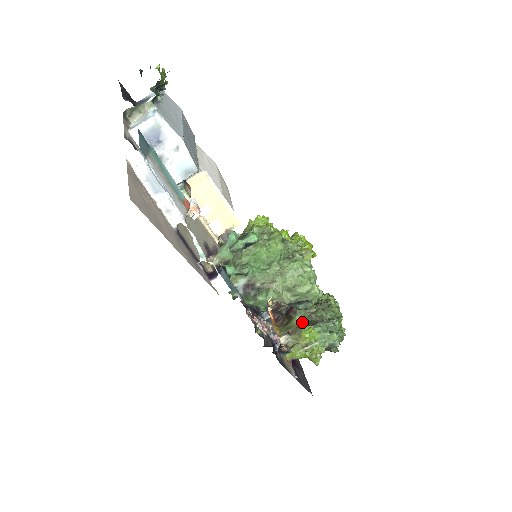
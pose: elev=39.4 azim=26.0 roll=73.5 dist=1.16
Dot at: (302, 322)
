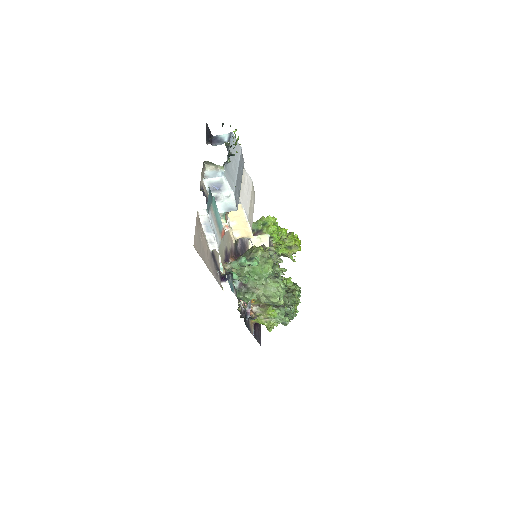
Dot at: occluded
